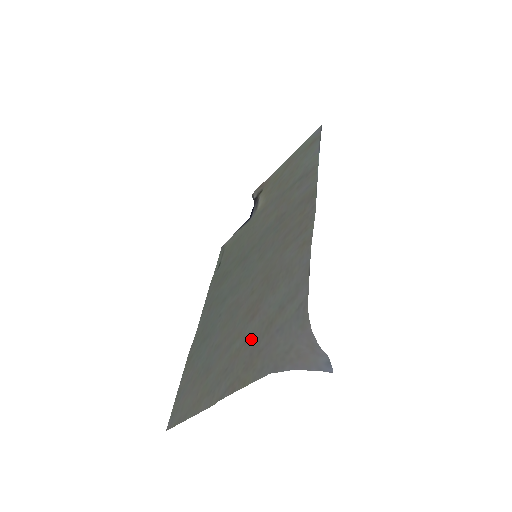
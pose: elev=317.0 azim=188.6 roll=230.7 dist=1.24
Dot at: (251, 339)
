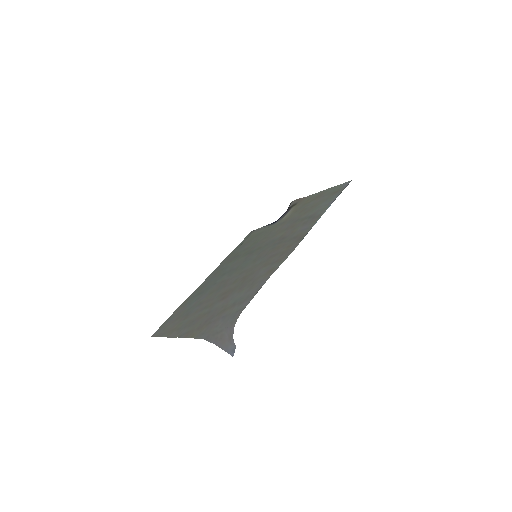
Dot at: (212, 312)
